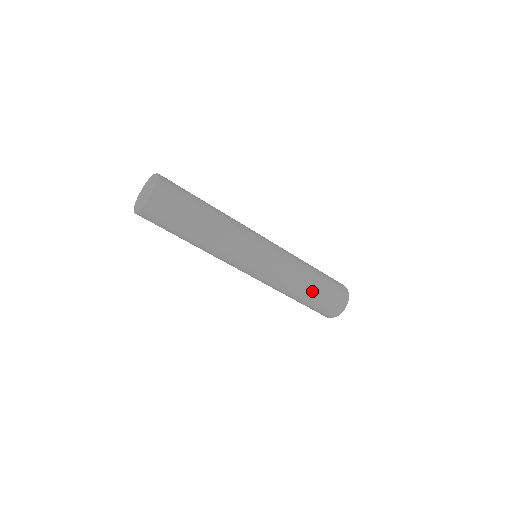
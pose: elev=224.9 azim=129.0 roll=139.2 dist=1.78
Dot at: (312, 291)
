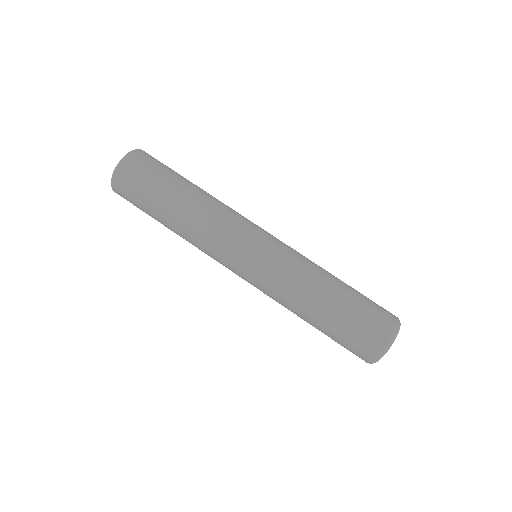
Dot at: (343, 283)
